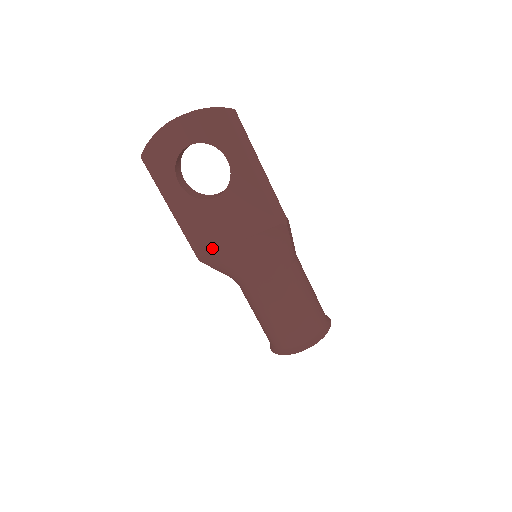
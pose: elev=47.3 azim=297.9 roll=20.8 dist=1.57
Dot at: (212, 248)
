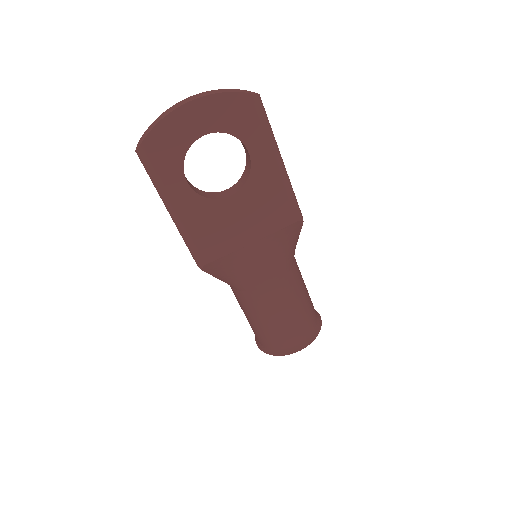
Dot at: (220, 254)
